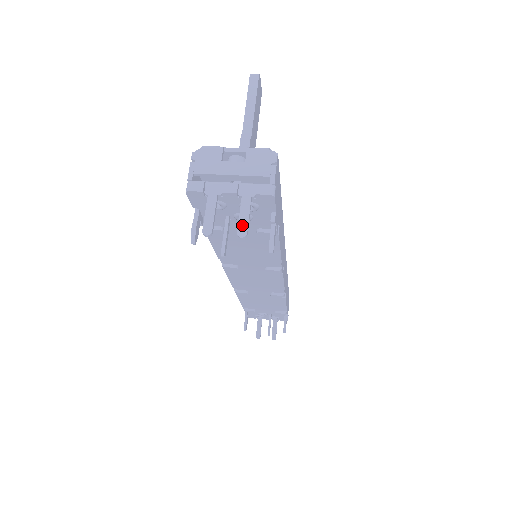
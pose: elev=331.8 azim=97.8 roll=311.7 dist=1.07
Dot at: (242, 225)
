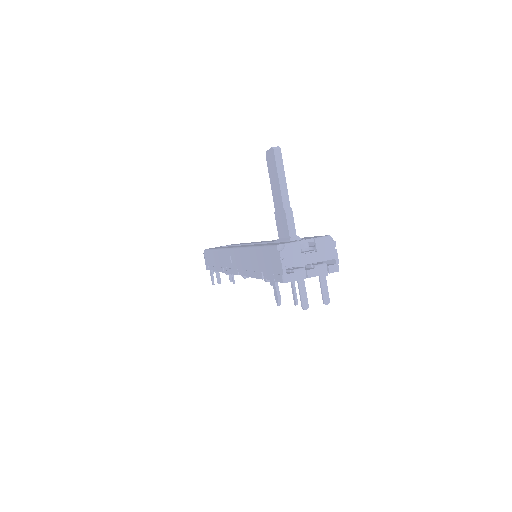
Dot at: (325, 296)
